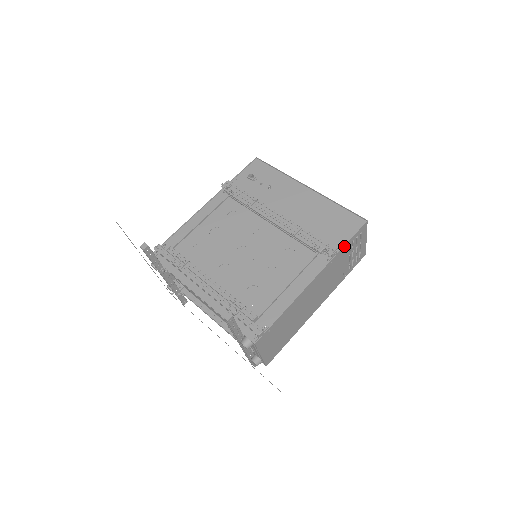
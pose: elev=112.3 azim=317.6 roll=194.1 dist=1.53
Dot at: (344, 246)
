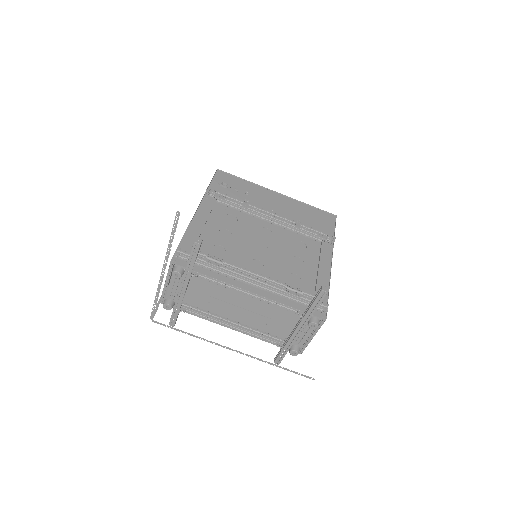
Dot at: (334, 235)
